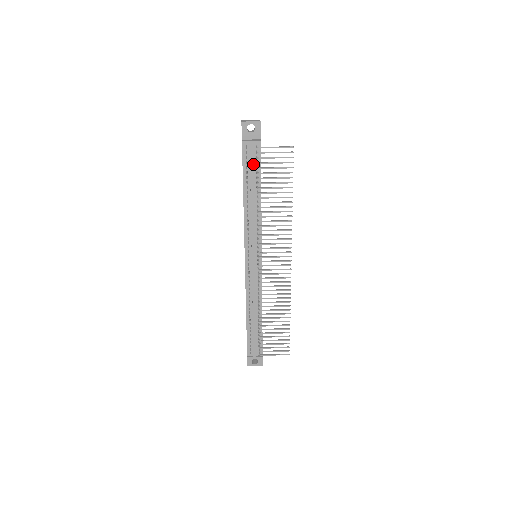
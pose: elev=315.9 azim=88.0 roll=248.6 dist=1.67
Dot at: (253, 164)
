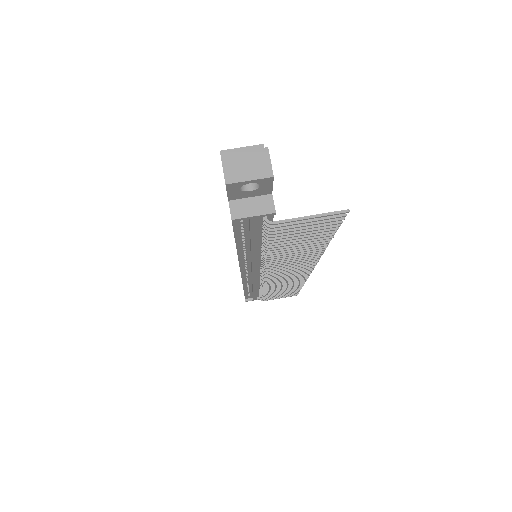
Dot at: (256, 231)
